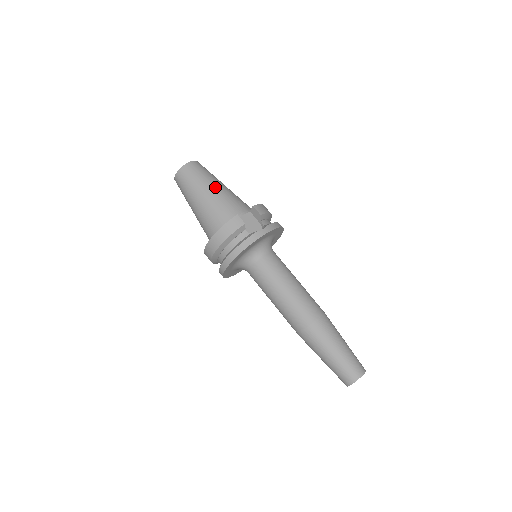
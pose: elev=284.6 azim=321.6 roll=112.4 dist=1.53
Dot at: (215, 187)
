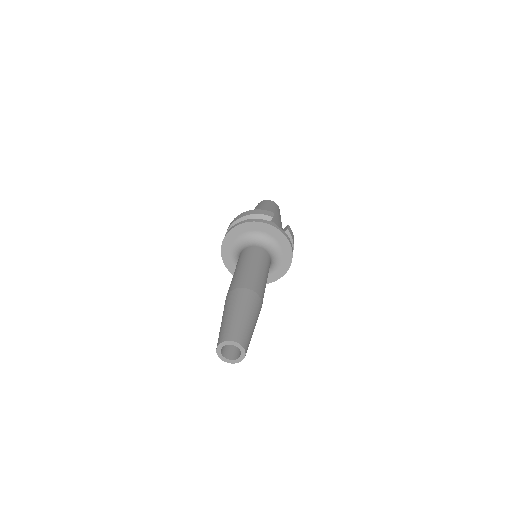
Dot at: (276, 213)
